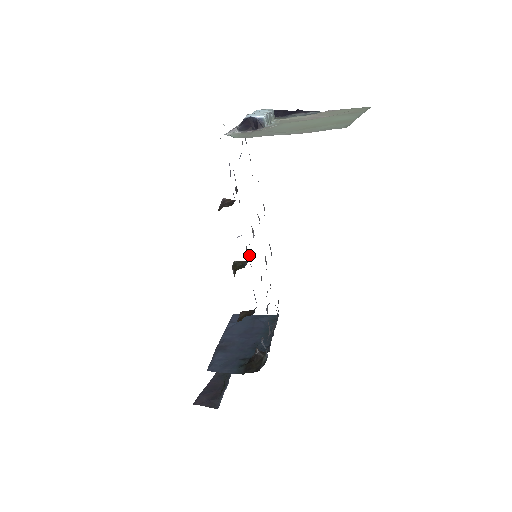
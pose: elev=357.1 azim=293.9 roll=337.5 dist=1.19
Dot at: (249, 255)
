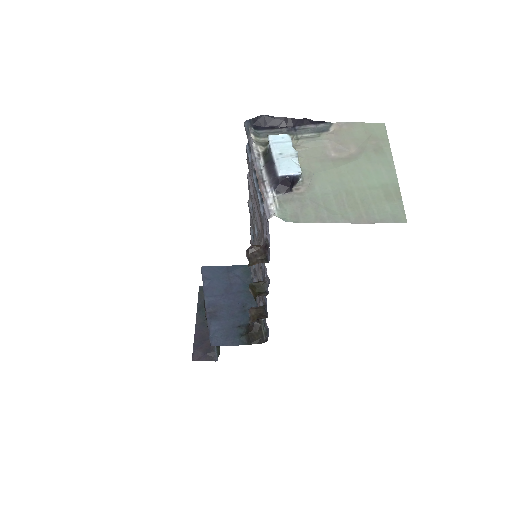
Dot at: (268, 278)
